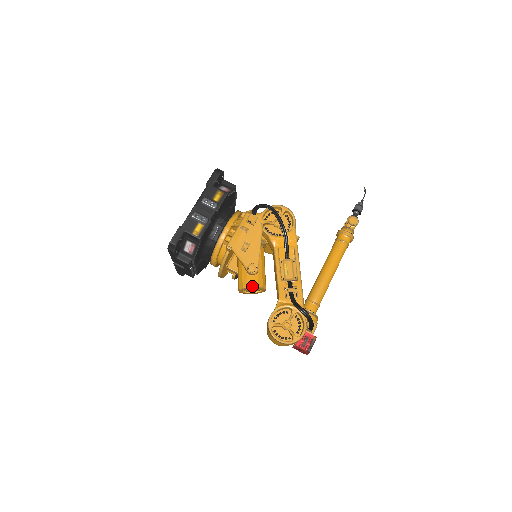
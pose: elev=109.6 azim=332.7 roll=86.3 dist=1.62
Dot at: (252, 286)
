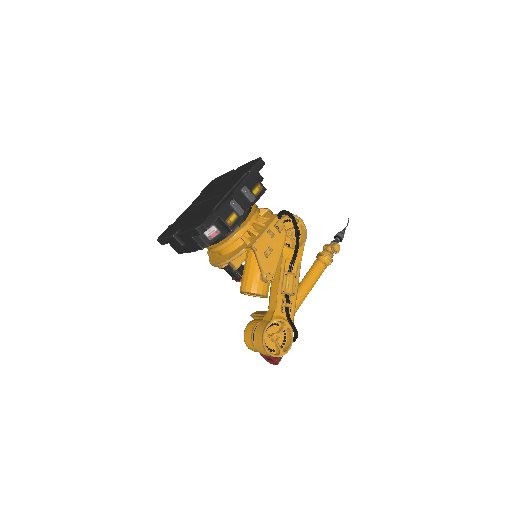
Dot at: (261, 293)
